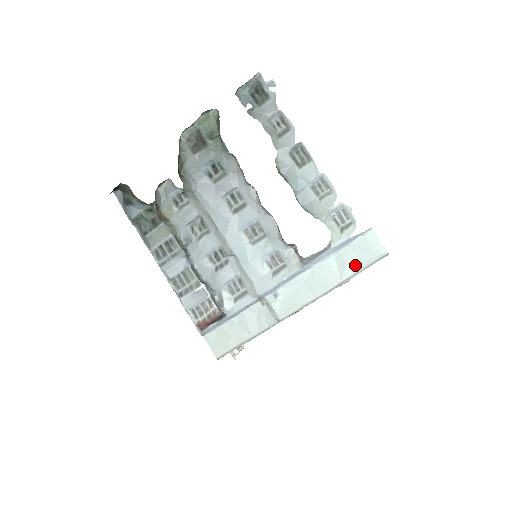
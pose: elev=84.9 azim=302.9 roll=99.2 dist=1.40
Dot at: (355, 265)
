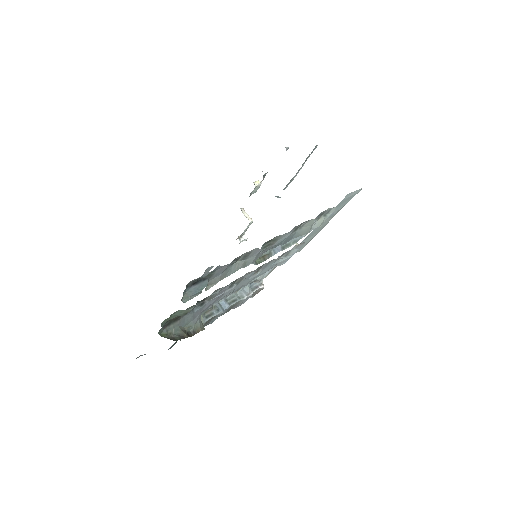
Dot at: occluded
